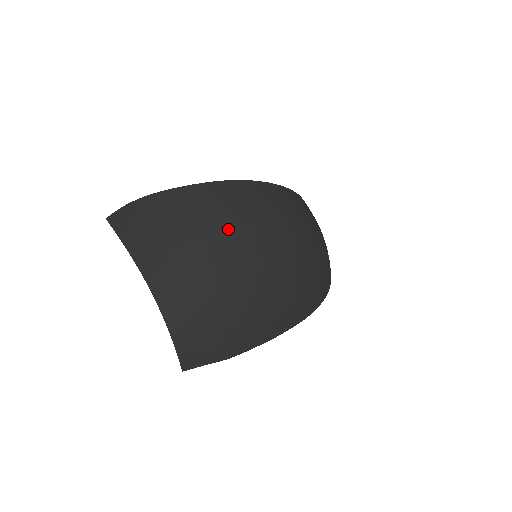
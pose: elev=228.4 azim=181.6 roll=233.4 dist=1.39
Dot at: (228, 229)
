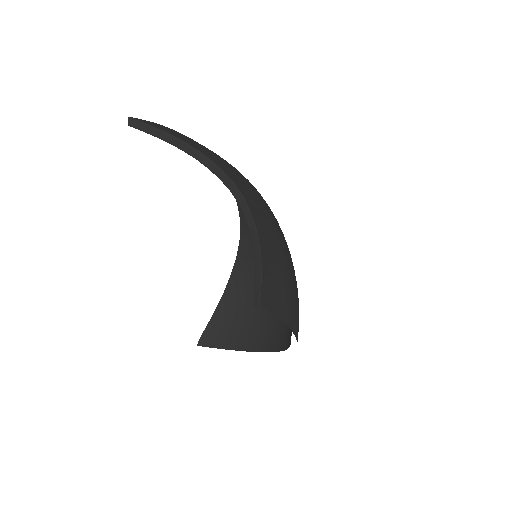
Dot at: occluded
